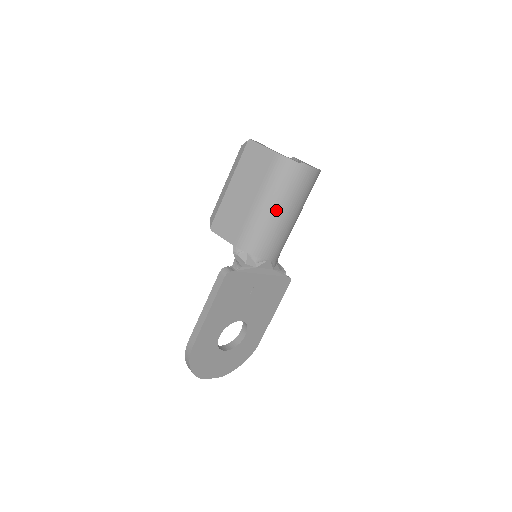
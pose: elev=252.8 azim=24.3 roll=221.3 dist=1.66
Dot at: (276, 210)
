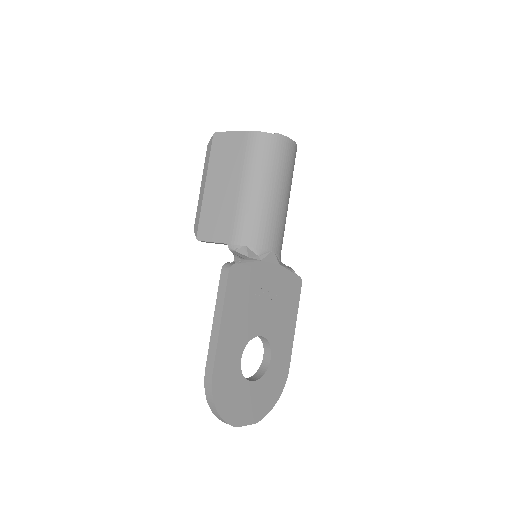
Dot at: (264, 189)
